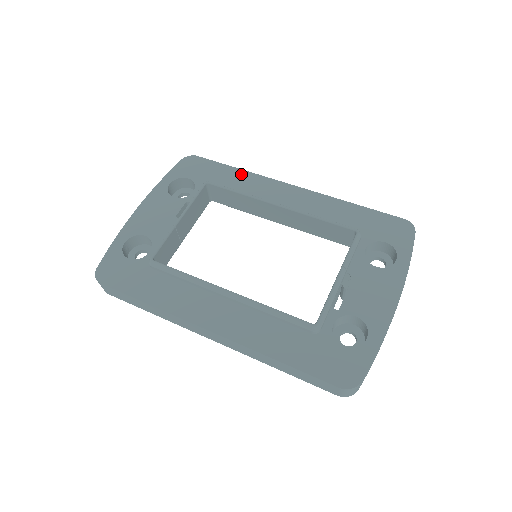
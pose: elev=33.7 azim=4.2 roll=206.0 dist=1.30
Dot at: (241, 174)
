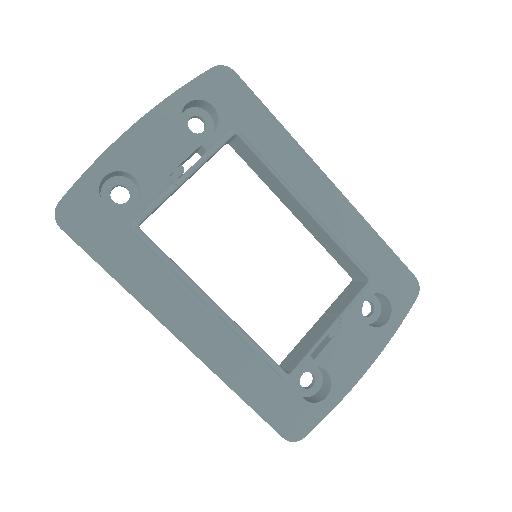
Dot at: (280, 133)
